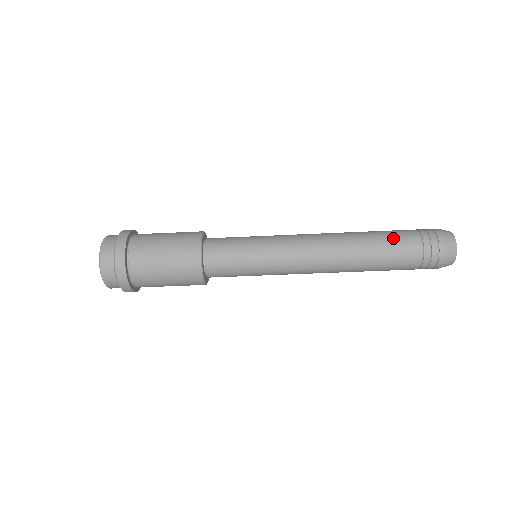
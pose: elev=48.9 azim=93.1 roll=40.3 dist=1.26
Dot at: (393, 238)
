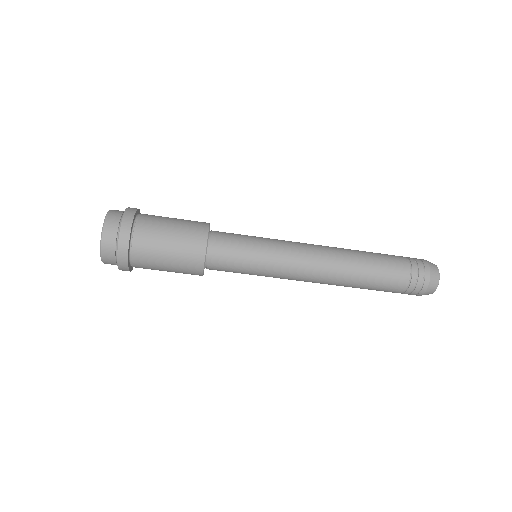
Dot at: (386, 278)
